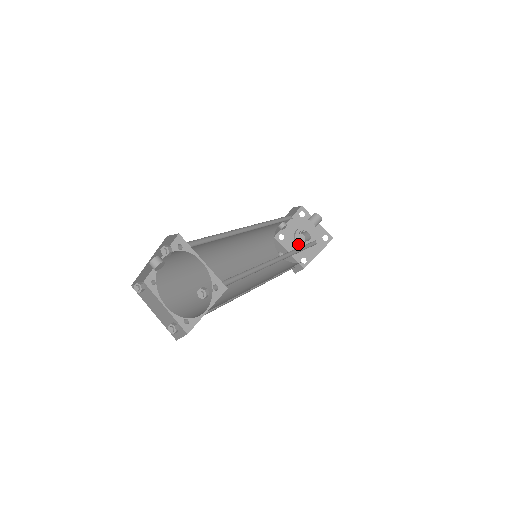
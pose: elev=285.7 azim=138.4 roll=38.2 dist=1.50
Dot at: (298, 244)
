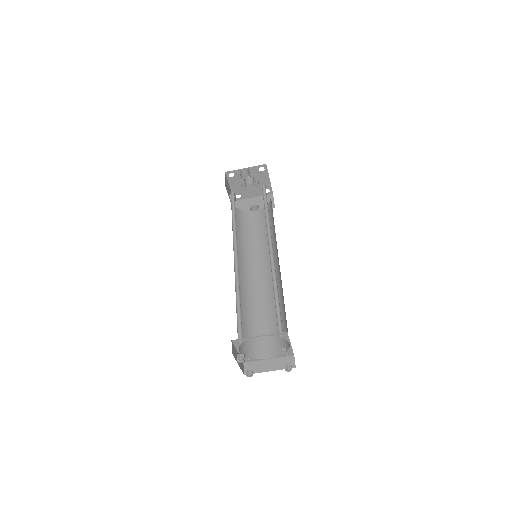
Dot at: occluded
